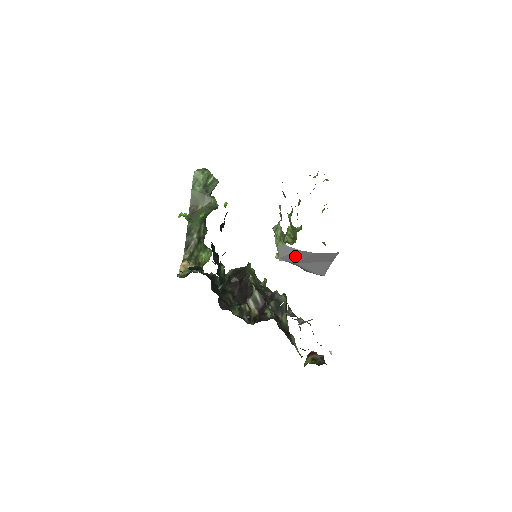
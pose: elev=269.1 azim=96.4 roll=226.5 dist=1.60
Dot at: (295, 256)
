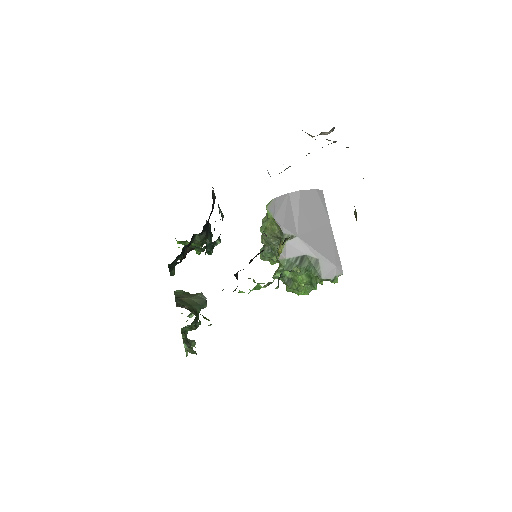
Dot at: (288, 211)
